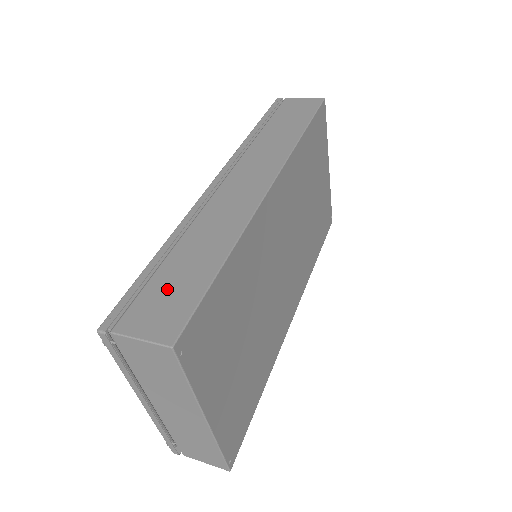
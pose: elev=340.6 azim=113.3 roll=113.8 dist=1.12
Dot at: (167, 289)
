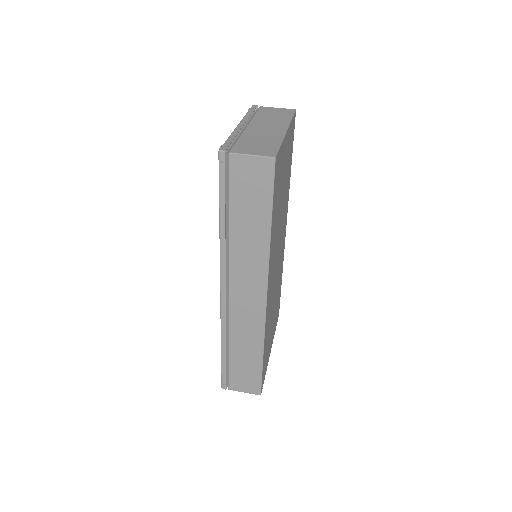
Dot at: (241, 372)
